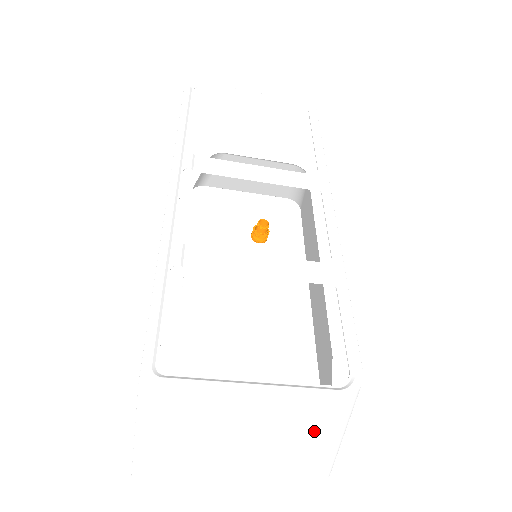
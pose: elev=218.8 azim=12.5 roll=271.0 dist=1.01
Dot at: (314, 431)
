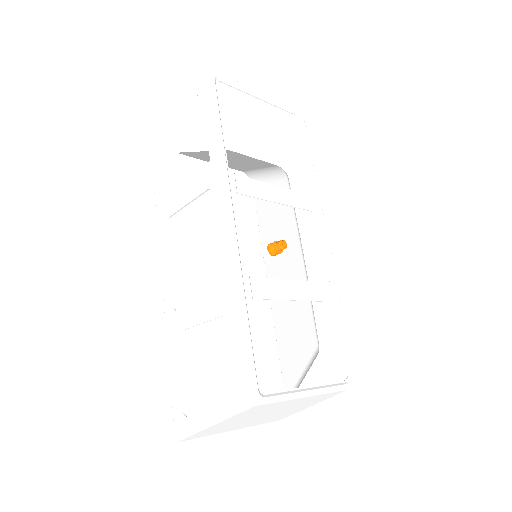
Dot at: (316, 402)
